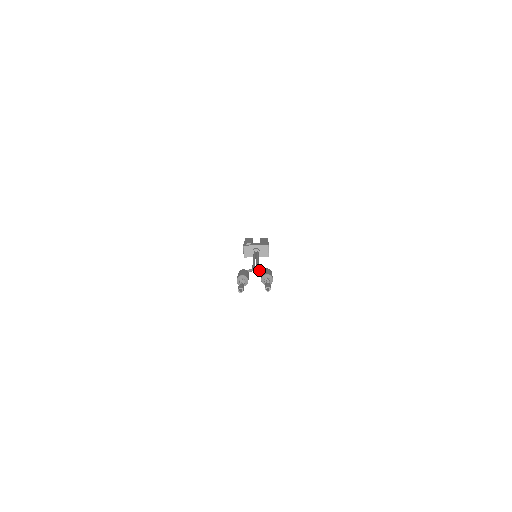
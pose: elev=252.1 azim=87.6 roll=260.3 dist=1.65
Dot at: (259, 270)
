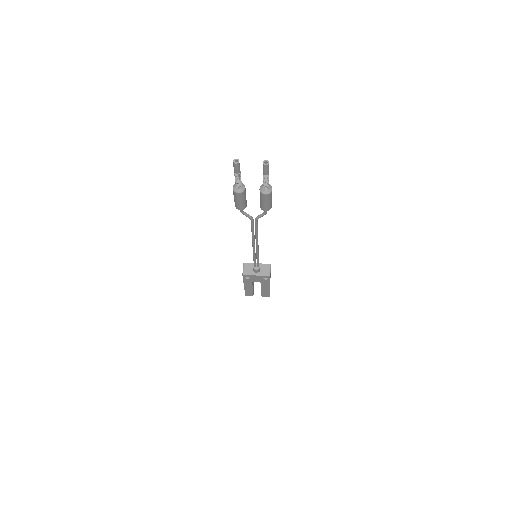
Dot at: (258, 216)
